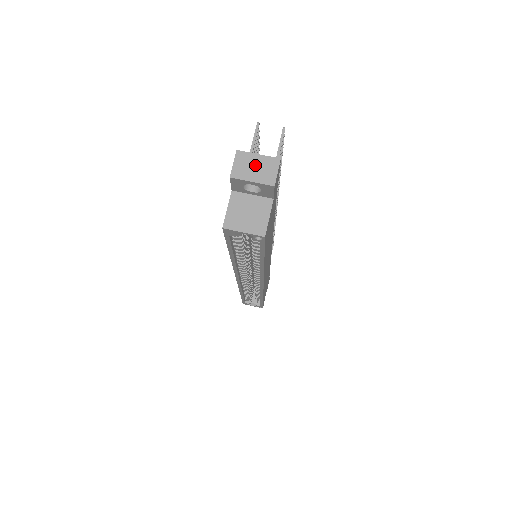
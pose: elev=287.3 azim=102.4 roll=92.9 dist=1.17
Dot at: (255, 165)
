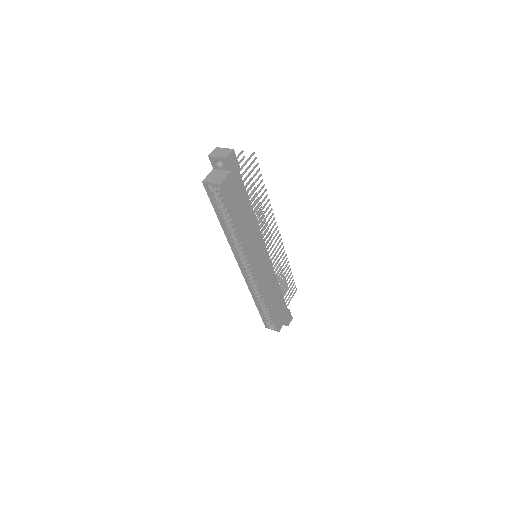
Dot at: (221, 152)
